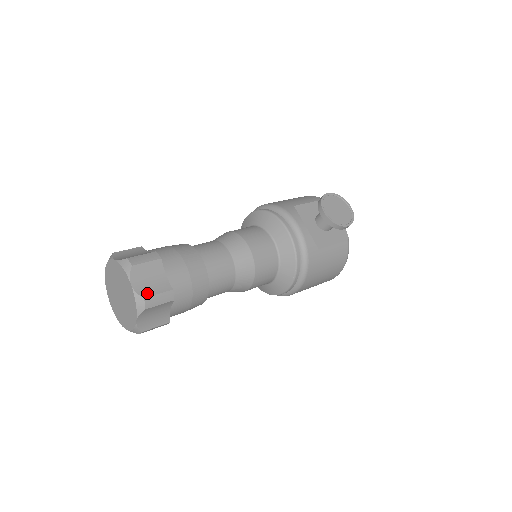
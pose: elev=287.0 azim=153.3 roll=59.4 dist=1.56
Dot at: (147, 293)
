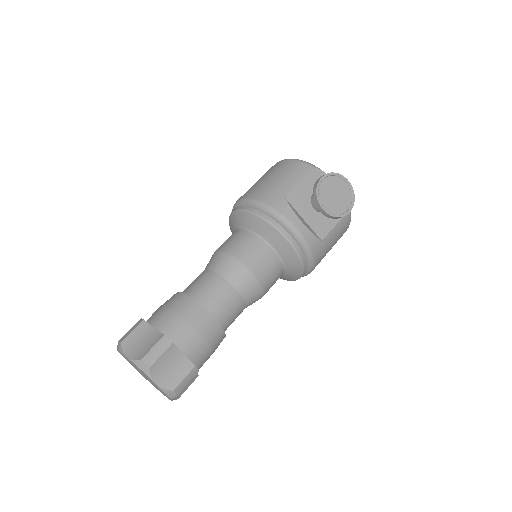
Dot at: (174, 383)
